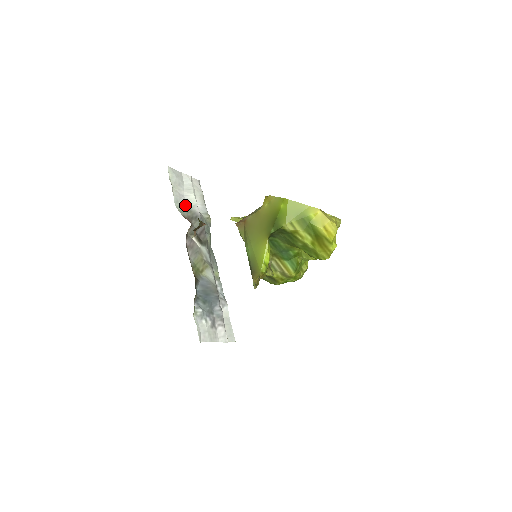
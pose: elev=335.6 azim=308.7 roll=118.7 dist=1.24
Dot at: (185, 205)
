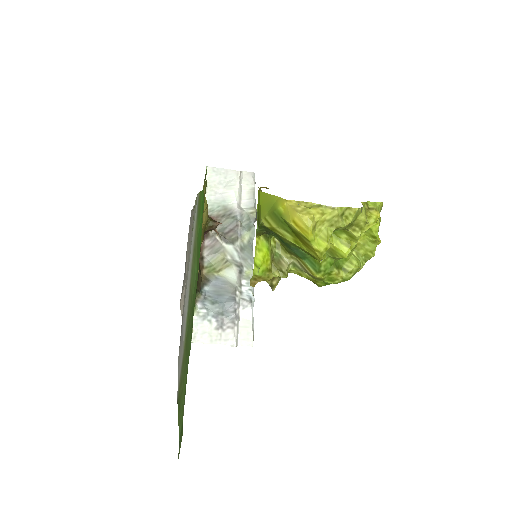
Dot at: (220, 203)
